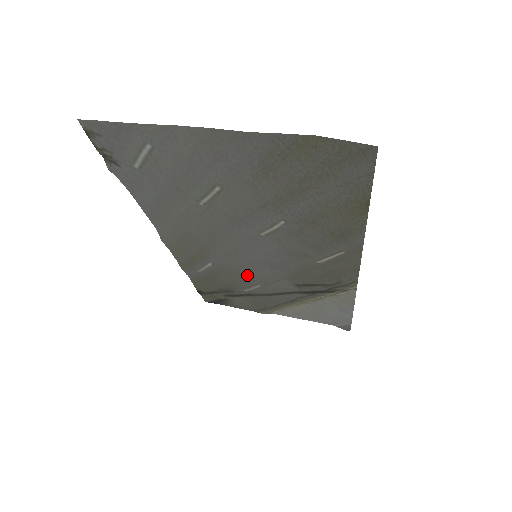
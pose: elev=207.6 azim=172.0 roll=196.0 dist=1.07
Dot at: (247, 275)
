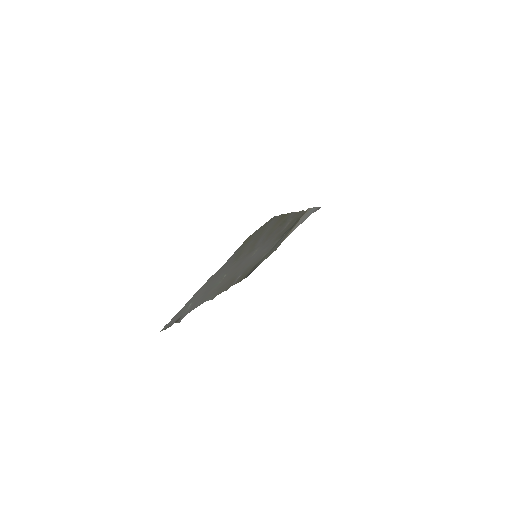
Dot at: occluded
